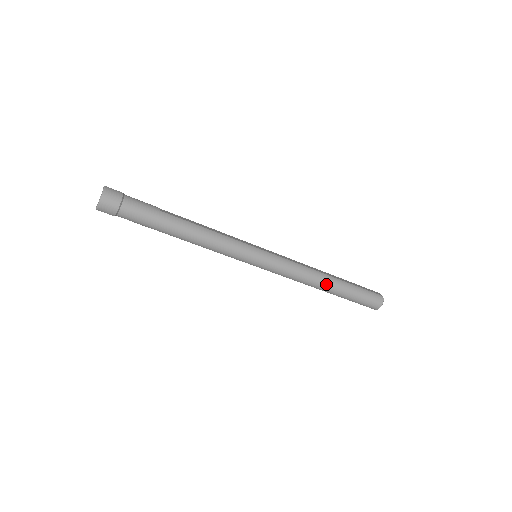
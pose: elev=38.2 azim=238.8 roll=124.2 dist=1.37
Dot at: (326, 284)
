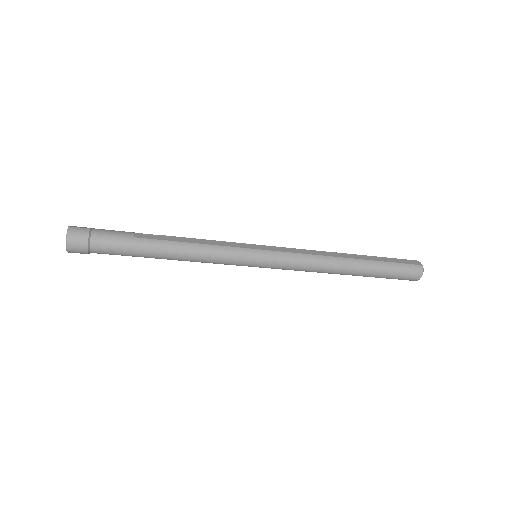
Dot at: (345, 269)
